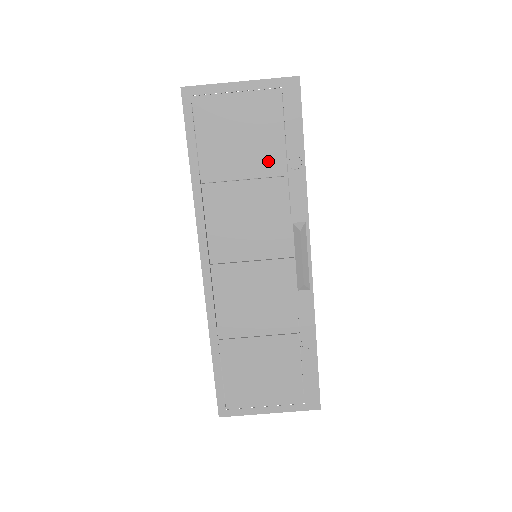
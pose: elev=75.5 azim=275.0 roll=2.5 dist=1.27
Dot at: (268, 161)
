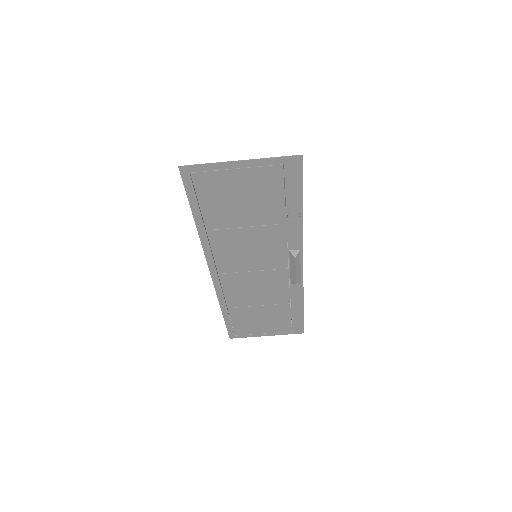
Dot at: (268, 215)
